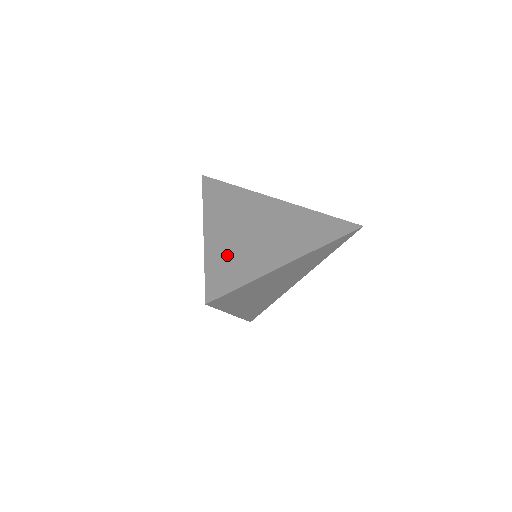
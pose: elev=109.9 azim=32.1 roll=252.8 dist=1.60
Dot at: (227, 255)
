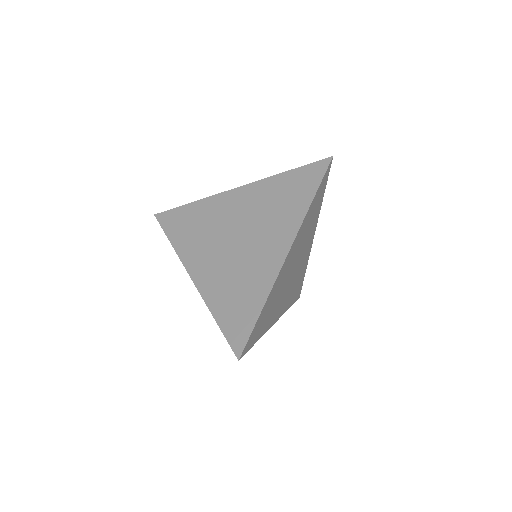
Dot at: (226, 291)
